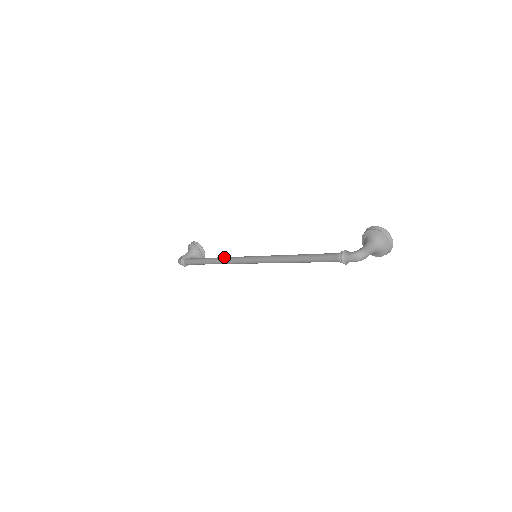
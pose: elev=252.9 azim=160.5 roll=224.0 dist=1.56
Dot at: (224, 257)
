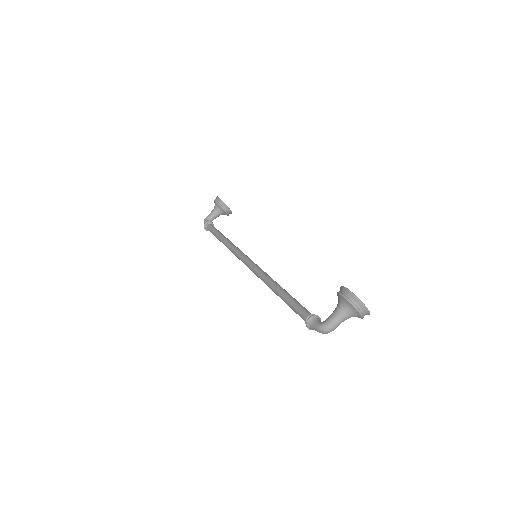
Dot at: (231, 246)
